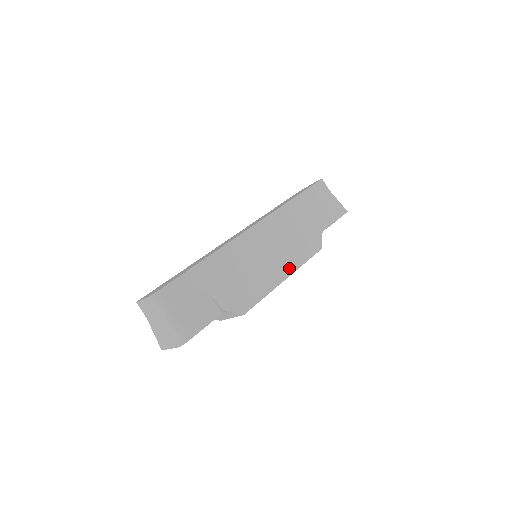
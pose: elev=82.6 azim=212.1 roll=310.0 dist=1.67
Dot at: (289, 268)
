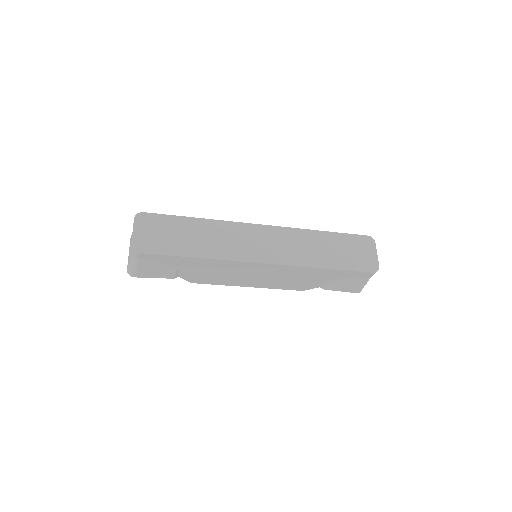
Dot at: (260, 285)
